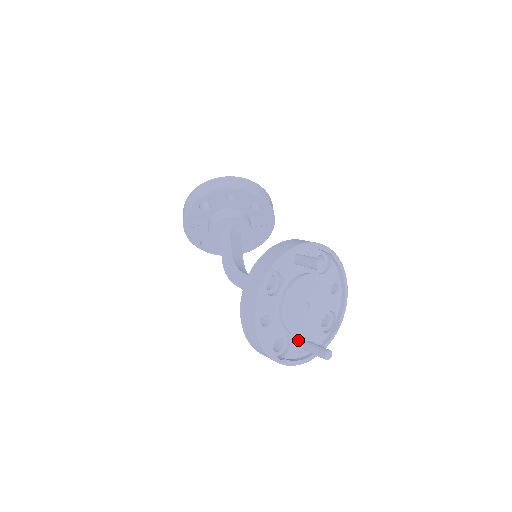
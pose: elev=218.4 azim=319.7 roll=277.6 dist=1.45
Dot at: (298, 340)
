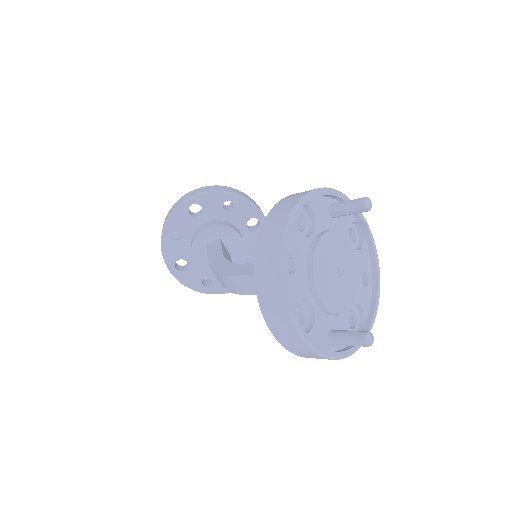
Dot at: (323, 321)
